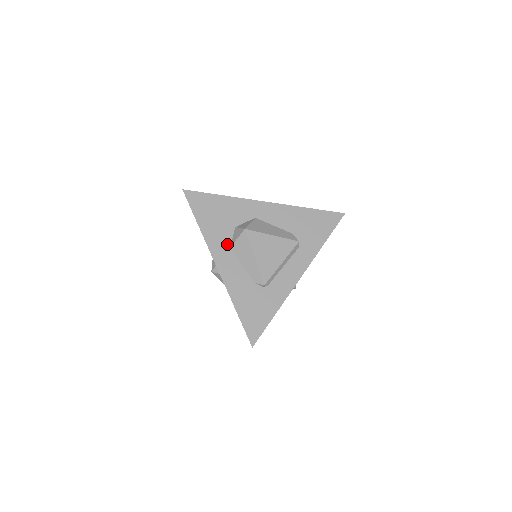
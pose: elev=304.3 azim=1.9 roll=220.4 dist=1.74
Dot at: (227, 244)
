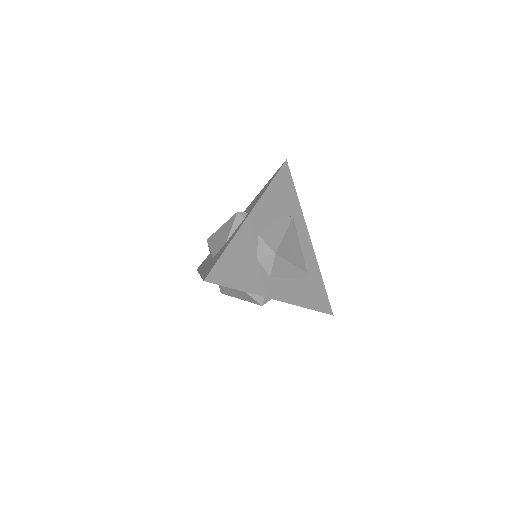
Dot at: (266, 277)
